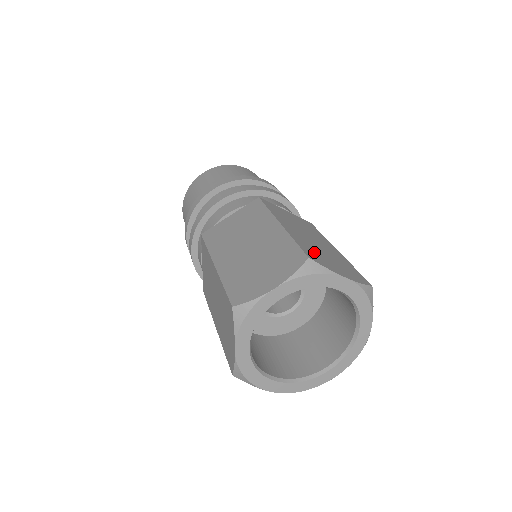
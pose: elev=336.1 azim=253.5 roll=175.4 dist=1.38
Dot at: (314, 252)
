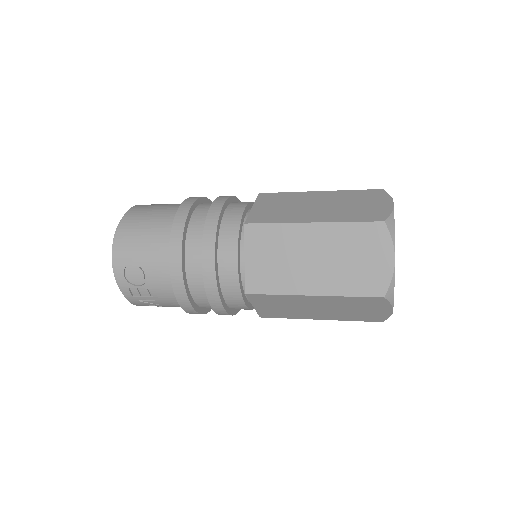
Dot at: occluded
